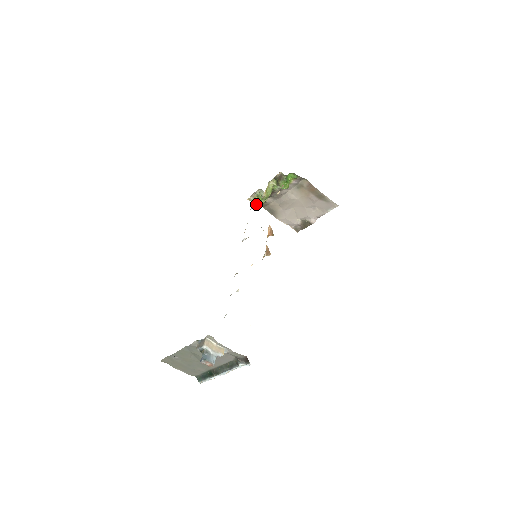
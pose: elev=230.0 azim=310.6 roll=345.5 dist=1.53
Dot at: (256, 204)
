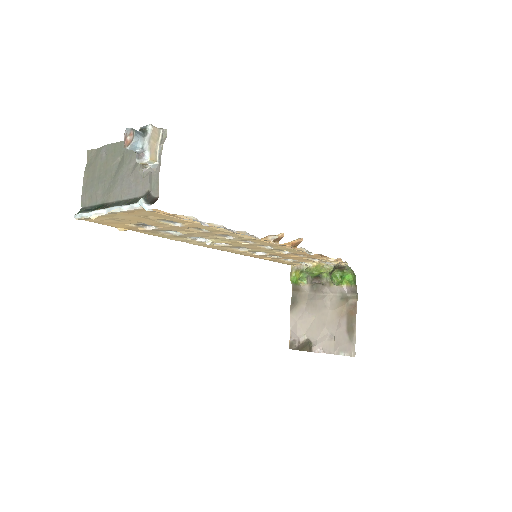
Dot at: (292, 278)
